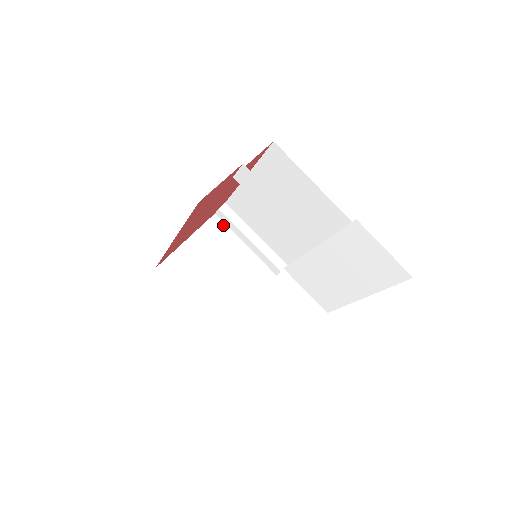
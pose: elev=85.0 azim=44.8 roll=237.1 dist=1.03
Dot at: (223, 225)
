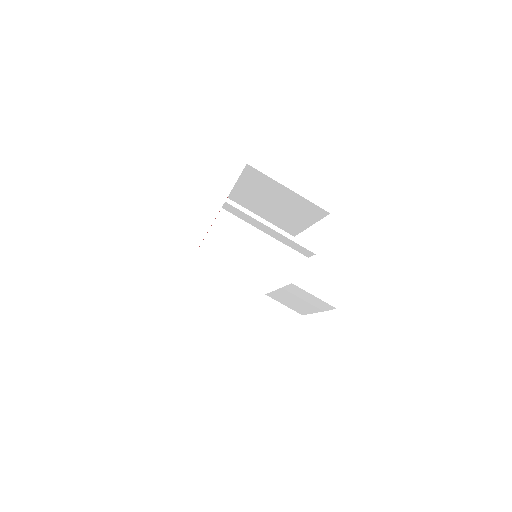
Dot at: (231, 215)
